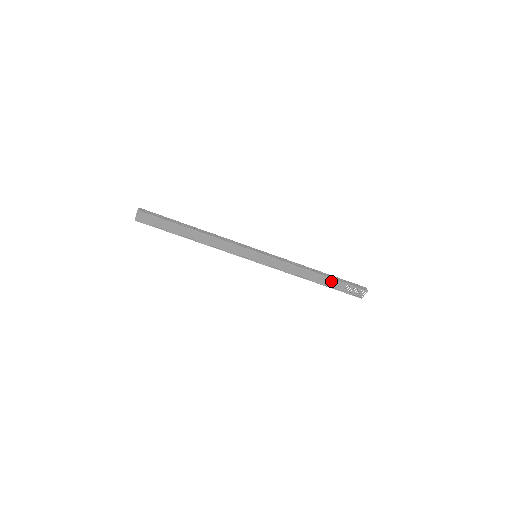
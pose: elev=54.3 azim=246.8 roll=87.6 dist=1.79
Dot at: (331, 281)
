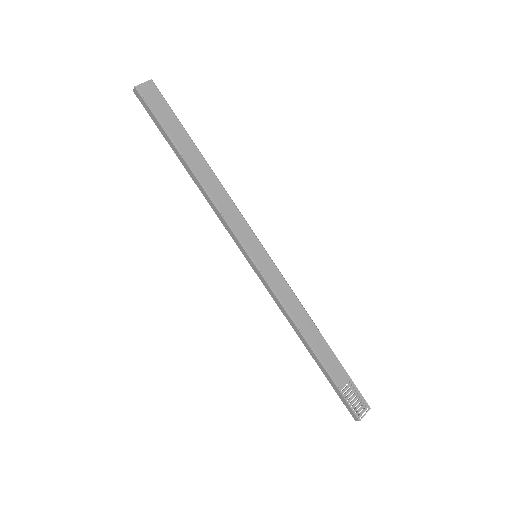
Dot at: (333, 360)
